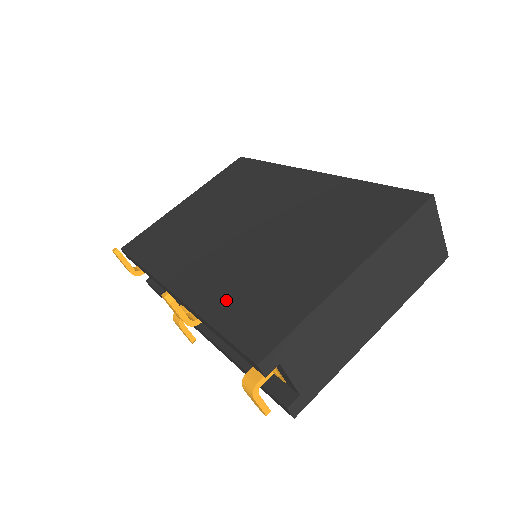
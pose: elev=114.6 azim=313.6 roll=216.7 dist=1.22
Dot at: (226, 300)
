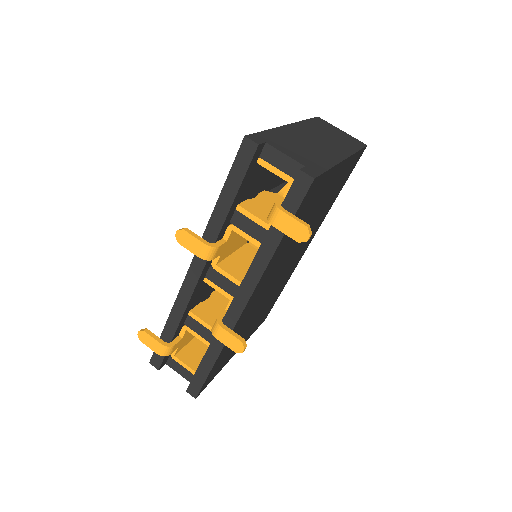
Dot at: occluded
